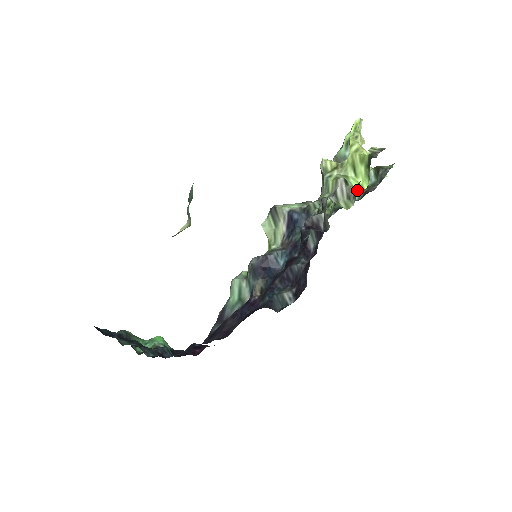
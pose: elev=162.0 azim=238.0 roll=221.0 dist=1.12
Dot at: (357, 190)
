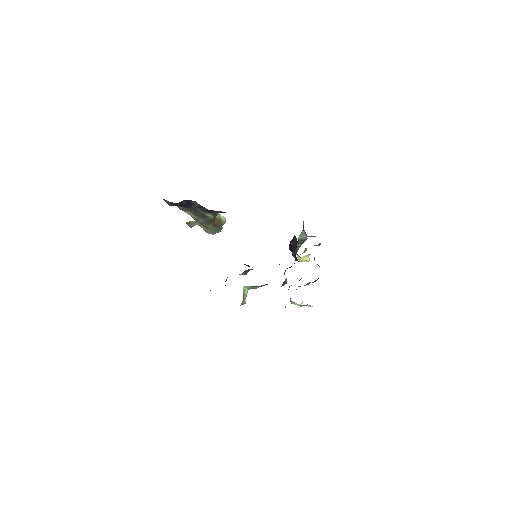
Dot at: occluded
